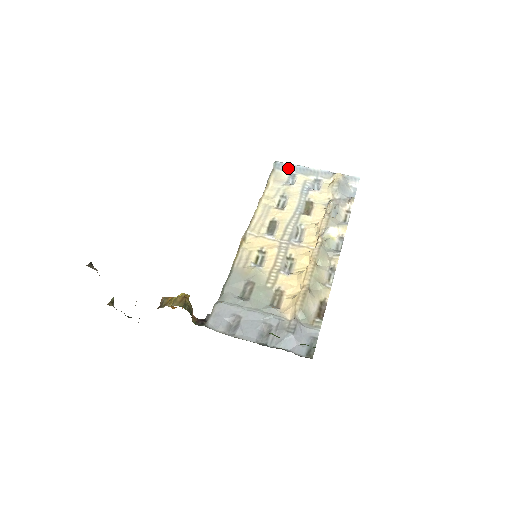
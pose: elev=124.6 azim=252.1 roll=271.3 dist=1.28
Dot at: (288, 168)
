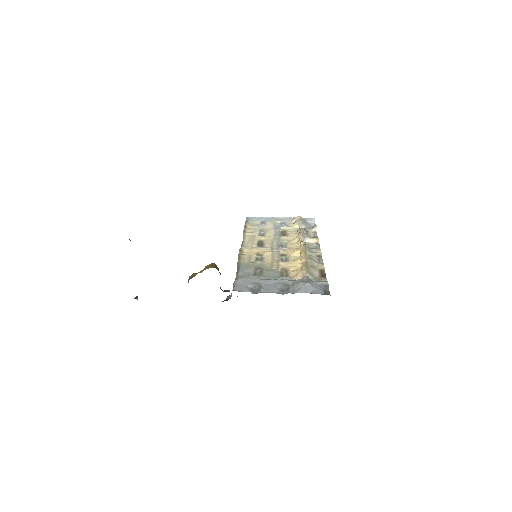
Dot at: (258, 219)
